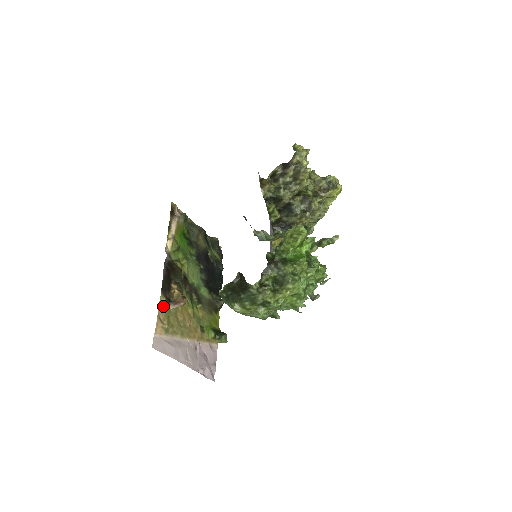
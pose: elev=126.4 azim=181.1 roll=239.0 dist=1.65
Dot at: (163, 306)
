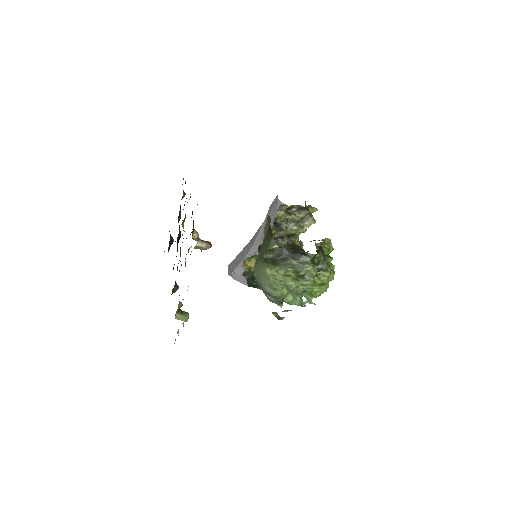
Dot at: occluded
